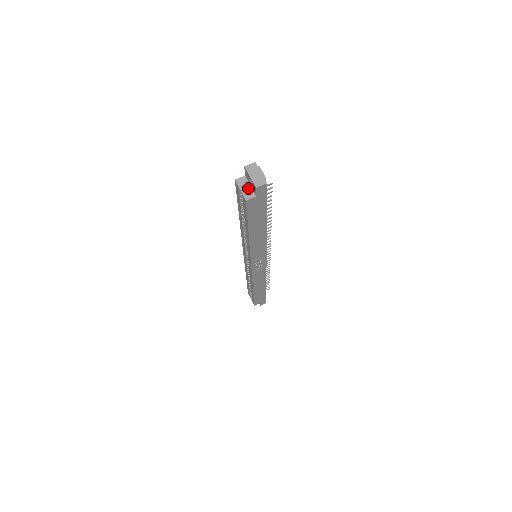
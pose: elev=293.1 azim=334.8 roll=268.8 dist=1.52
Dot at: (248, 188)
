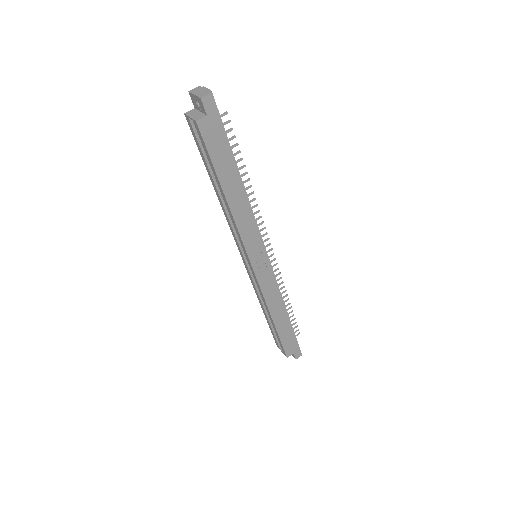
Dot at: (198, 113)
